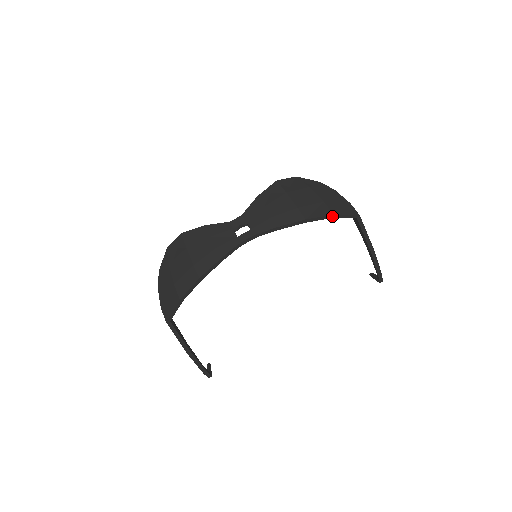
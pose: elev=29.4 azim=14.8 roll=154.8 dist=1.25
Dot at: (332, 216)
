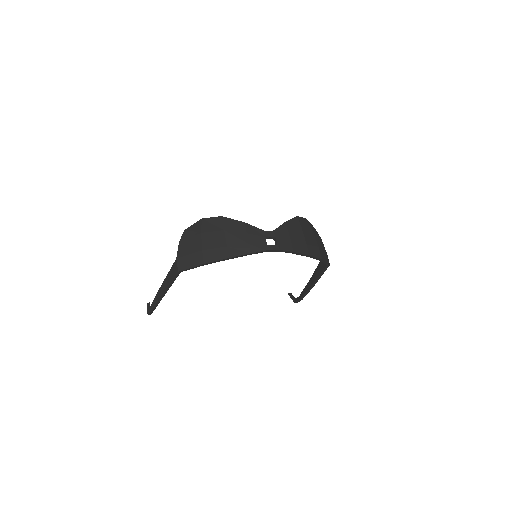
Dot at: (320, 259)
